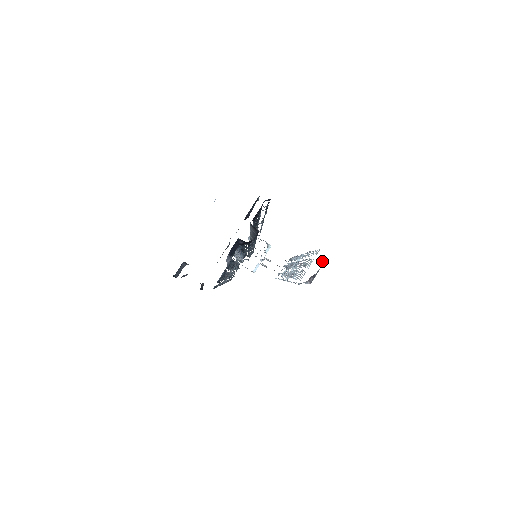
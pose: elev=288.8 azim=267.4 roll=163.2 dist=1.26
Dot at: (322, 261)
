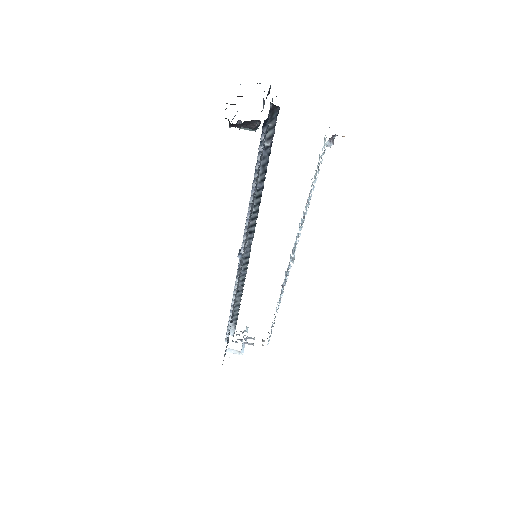
Dot at: occluded
